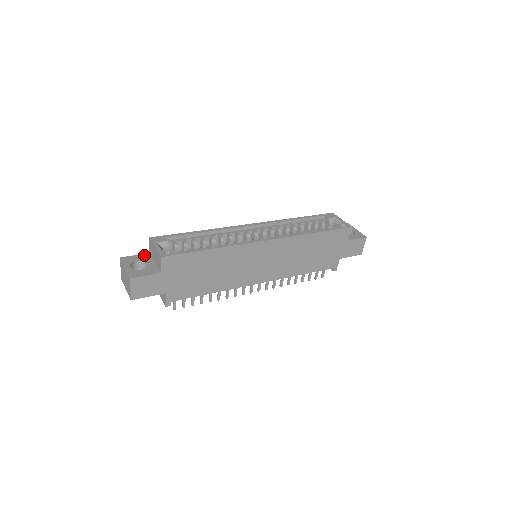
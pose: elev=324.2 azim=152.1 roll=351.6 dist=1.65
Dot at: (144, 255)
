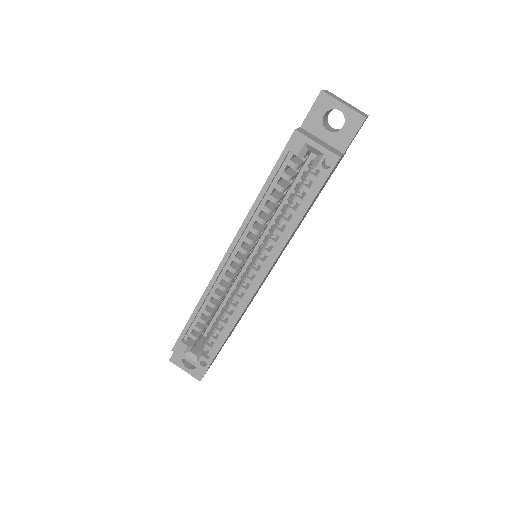
Dot at: occluded
